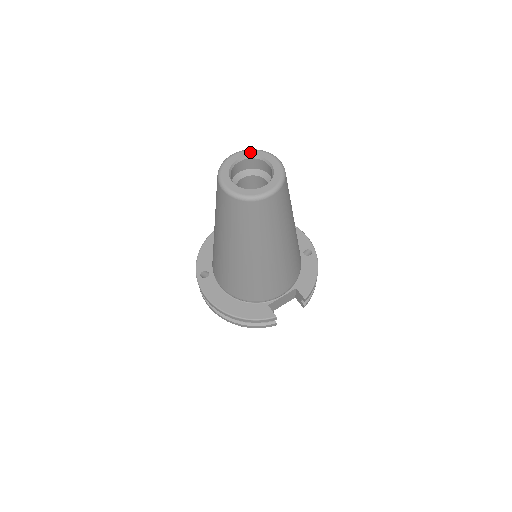
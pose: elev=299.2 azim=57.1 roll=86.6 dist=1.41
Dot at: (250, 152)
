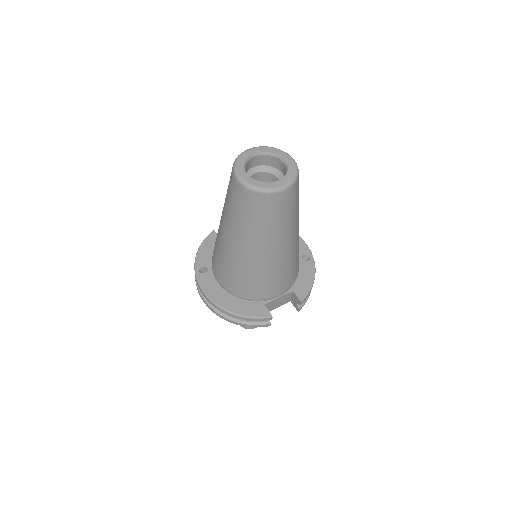
Dot at: (265, 149)
